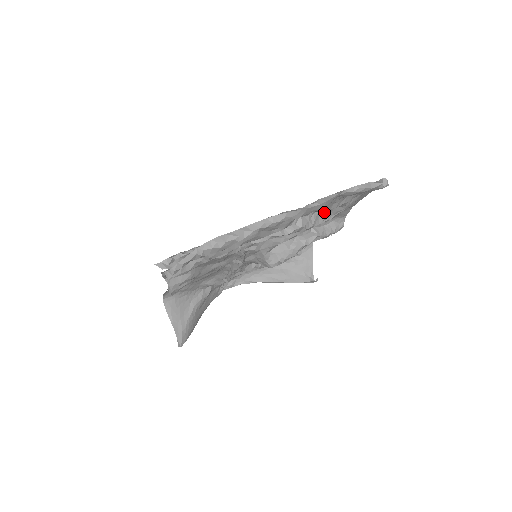
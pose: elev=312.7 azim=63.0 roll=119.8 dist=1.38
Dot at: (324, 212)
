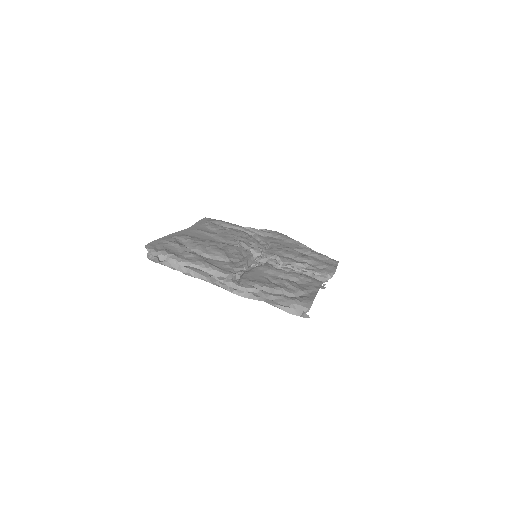
Dot at: occluded
